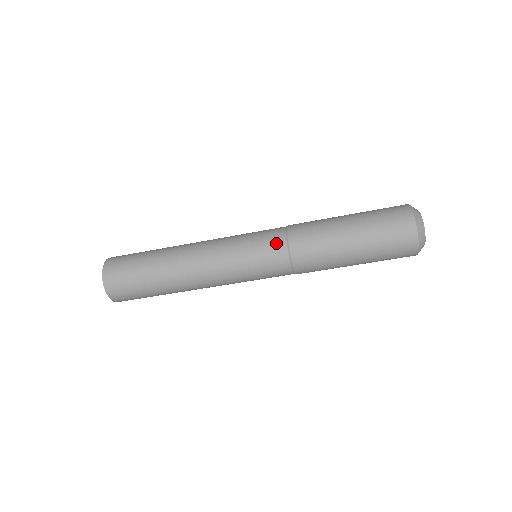
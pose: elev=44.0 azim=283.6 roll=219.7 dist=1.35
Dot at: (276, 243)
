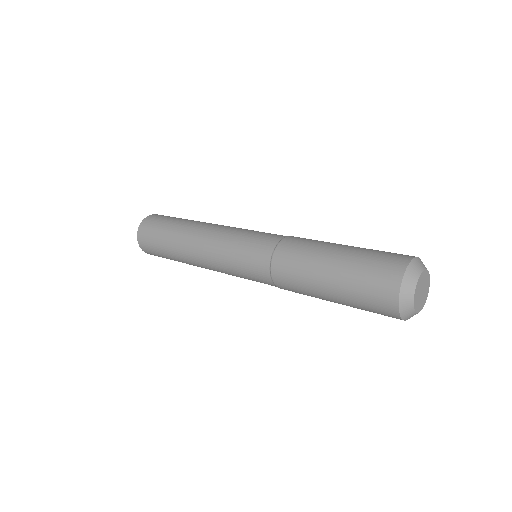
Dot at: (264, 250)
